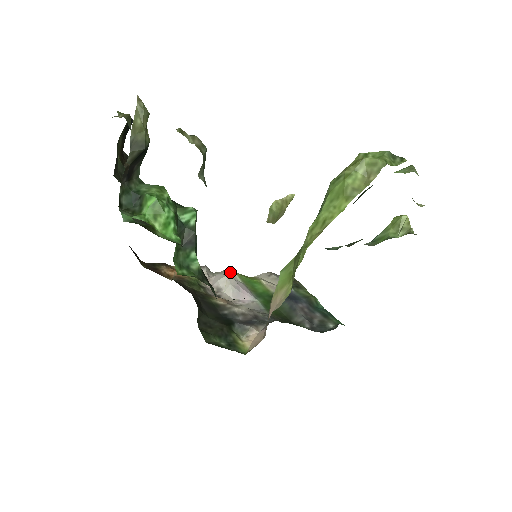
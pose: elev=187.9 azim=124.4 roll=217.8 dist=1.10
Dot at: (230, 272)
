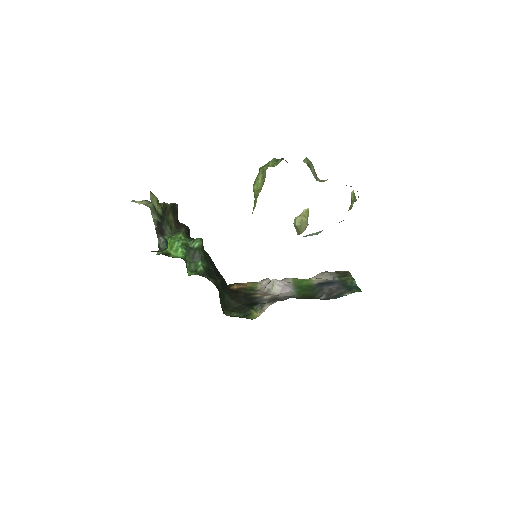
Dot at: (287, 278)
